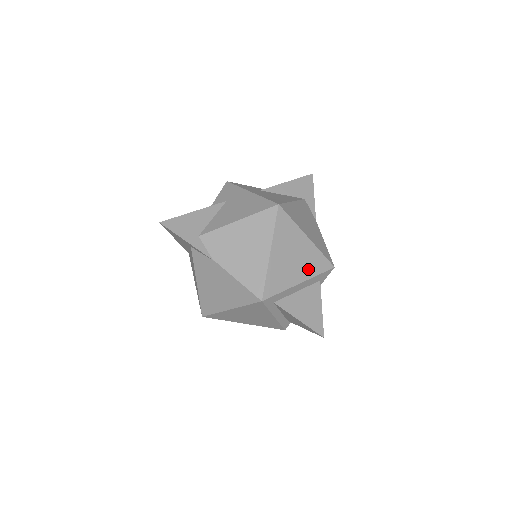
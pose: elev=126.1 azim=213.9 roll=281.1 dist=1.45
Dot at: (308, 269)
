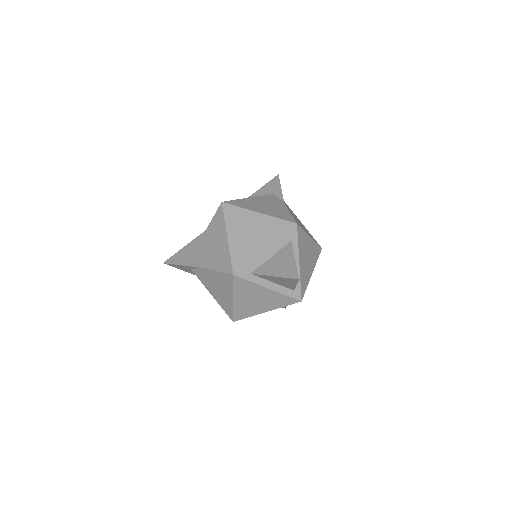
Dot at: (269, 235)
